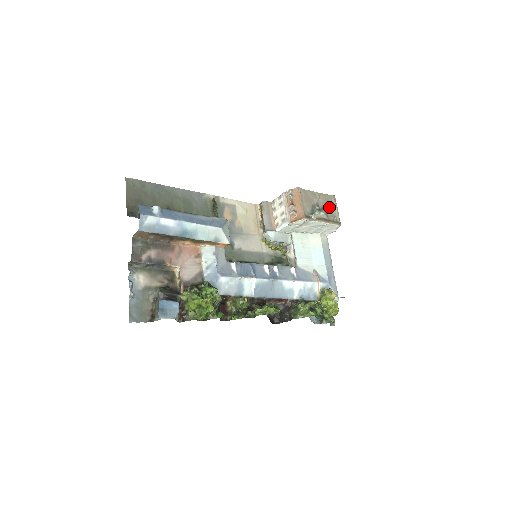
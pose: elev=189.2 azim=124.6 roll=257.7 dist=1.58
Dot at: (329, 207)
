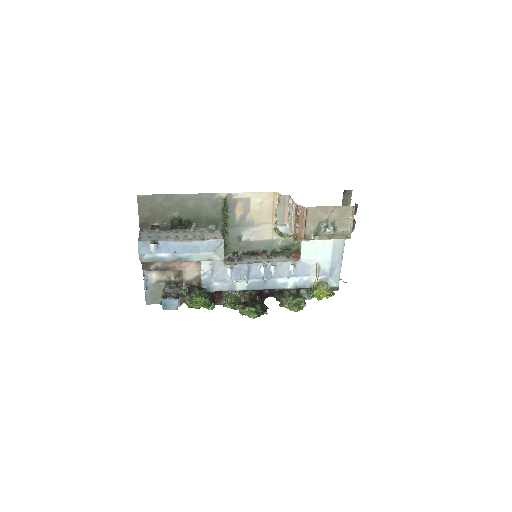
Dot at: (342, 220)
